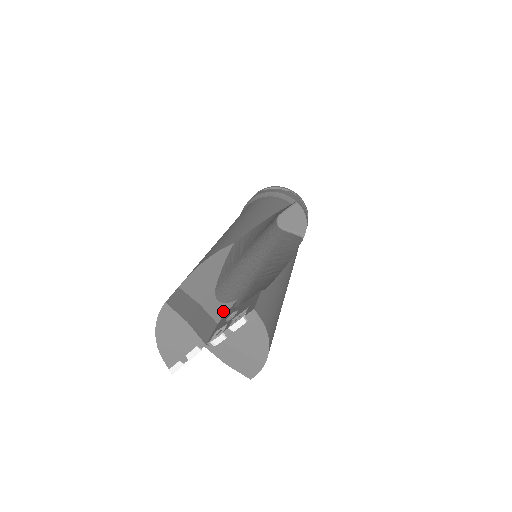
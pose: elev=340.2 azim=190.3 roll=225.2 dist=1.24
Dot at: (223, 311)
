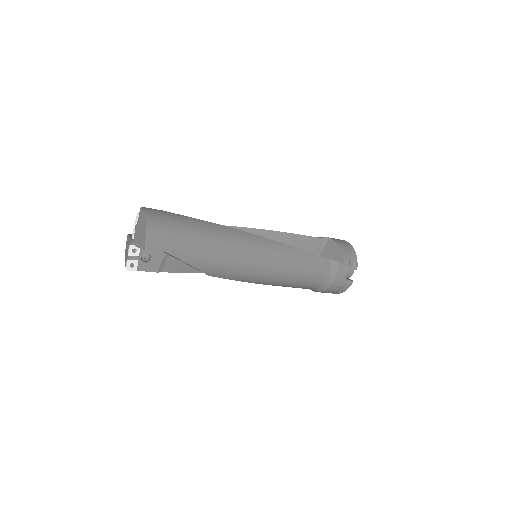
Dot at: occluded
